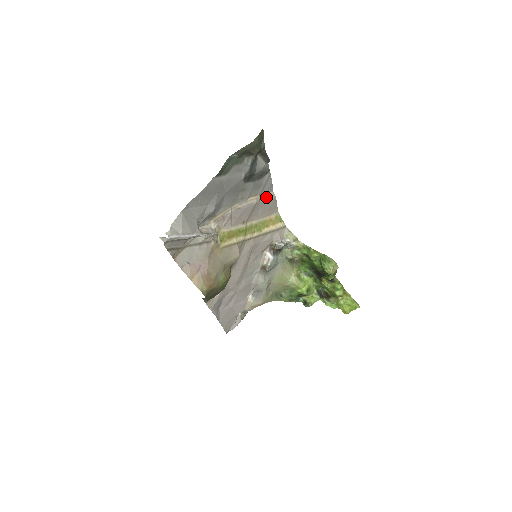
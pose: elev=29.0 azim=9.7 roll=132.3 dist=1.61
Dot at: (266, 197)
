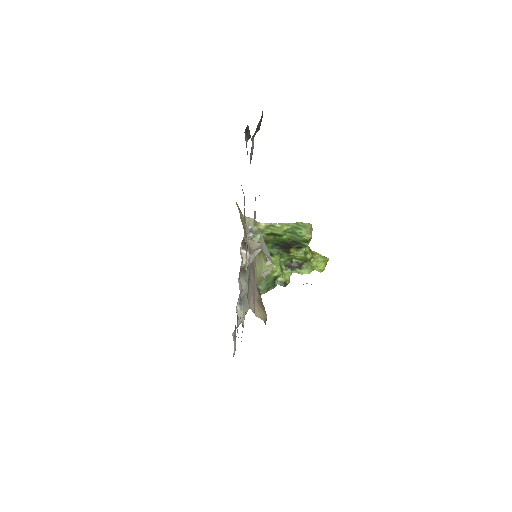
Dot at: occluded
